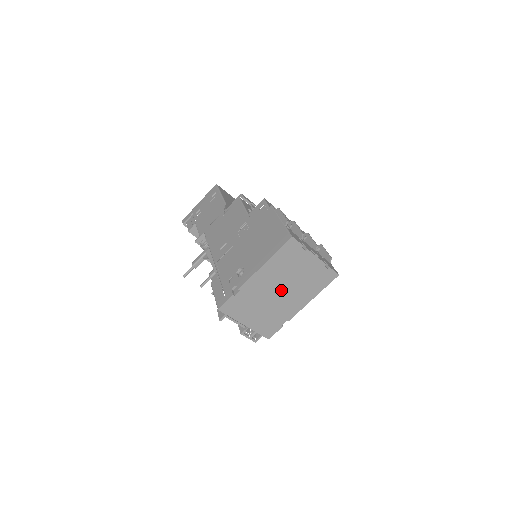
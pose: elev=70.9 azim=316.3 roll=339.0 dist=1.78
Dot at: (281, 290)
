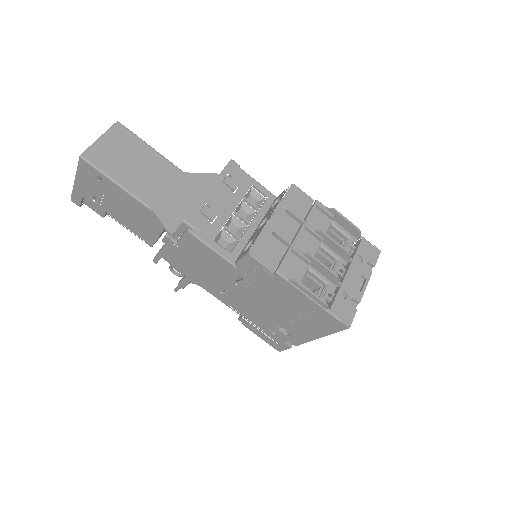
Dot at: occluded
